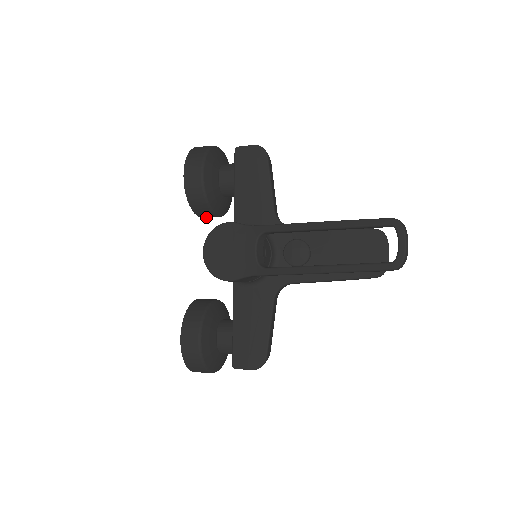
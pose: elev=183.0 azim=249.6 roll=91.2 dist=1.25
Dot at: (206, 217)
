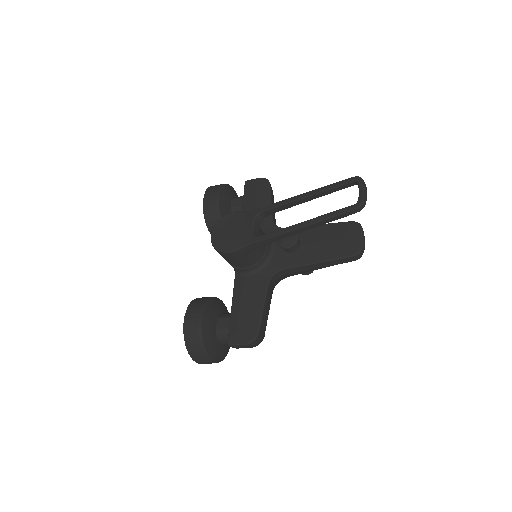
Dot at: occluded
